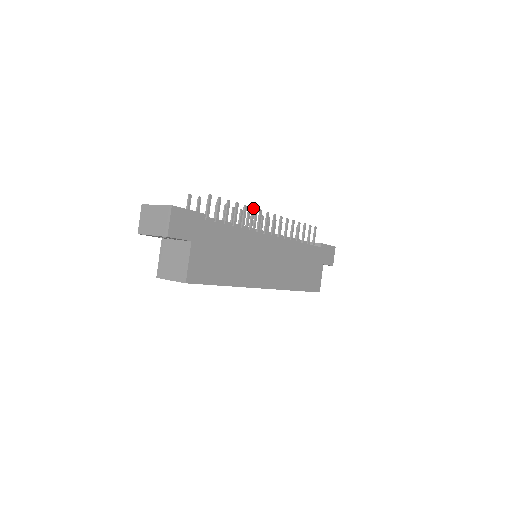
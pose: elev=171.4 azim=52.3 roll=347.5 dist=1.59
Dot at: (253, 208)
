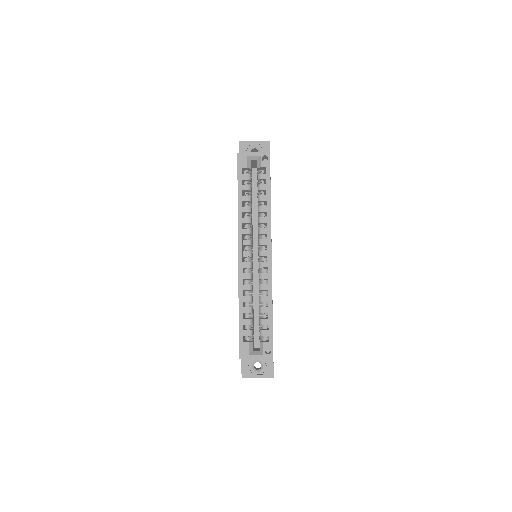
Dot at: occluded
